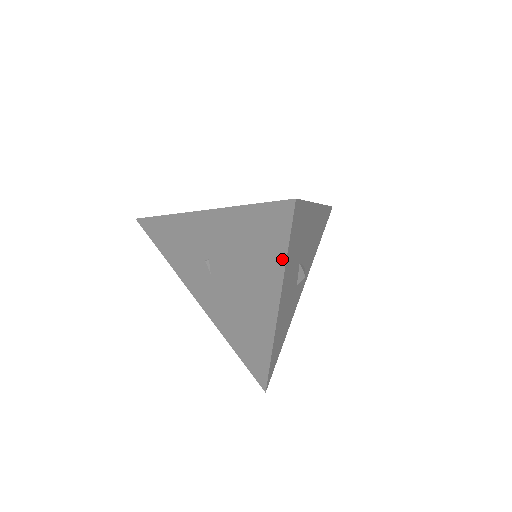
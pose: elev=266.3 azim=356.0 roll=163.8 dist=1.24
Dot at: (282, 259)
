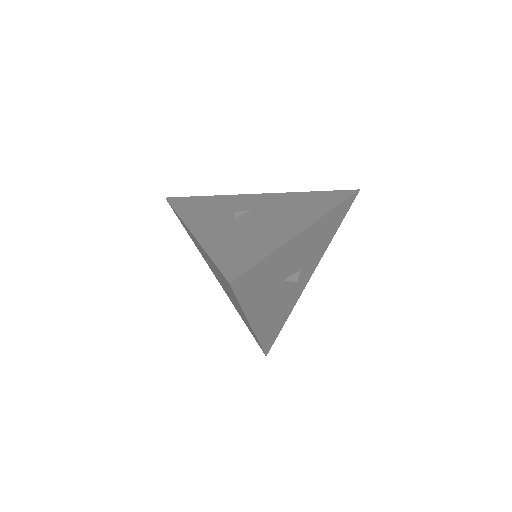
Dot at: occluded
